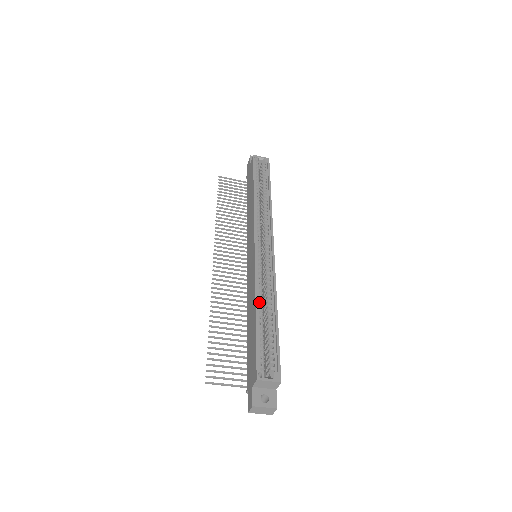
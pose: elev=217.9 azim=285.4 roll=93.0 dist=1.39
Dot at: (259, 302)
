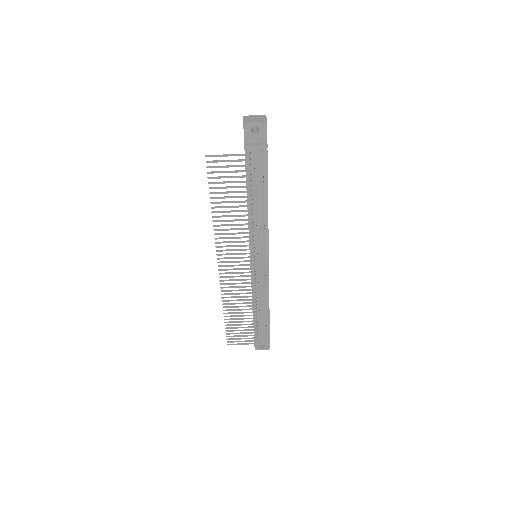
Dot at: occluded
